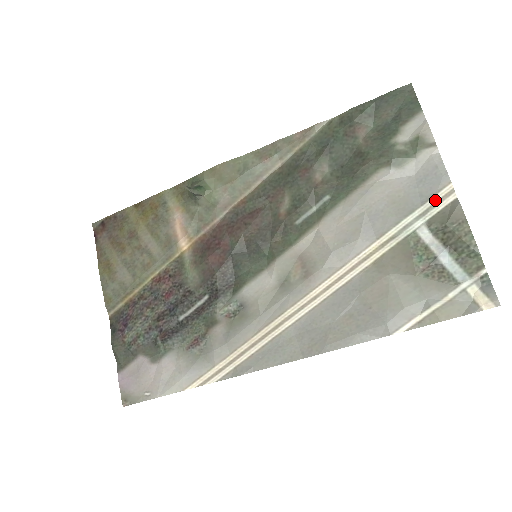
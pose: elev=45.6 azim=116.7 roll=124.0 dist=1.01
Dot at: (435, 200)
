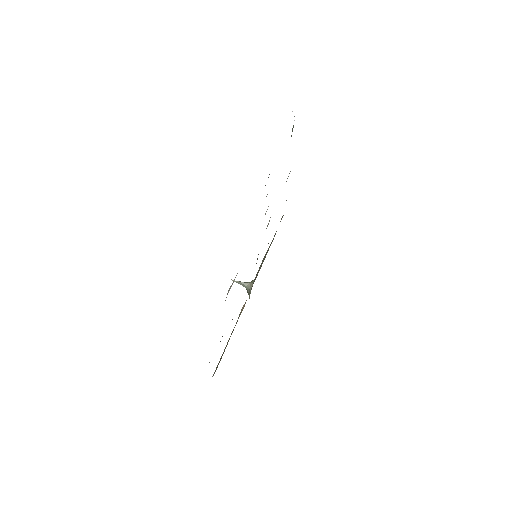
Dot at: occluded
